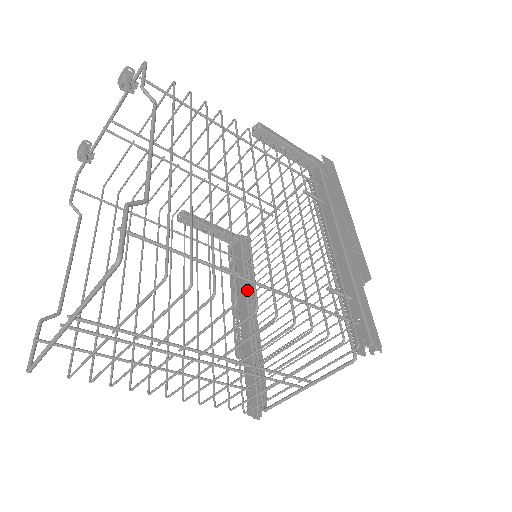
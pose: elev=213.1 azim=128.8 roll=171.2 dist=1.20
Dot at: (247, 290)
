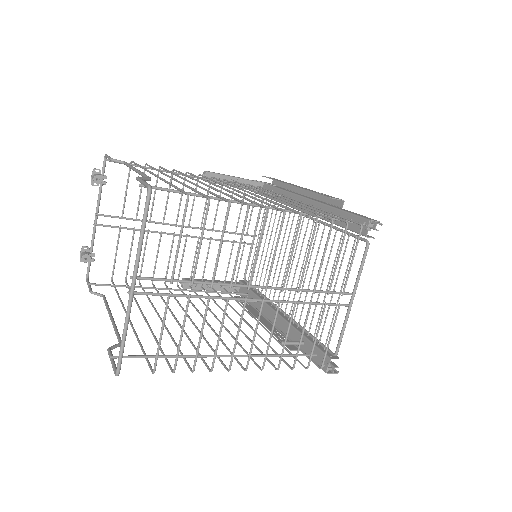
Dot at: (267, 304)
